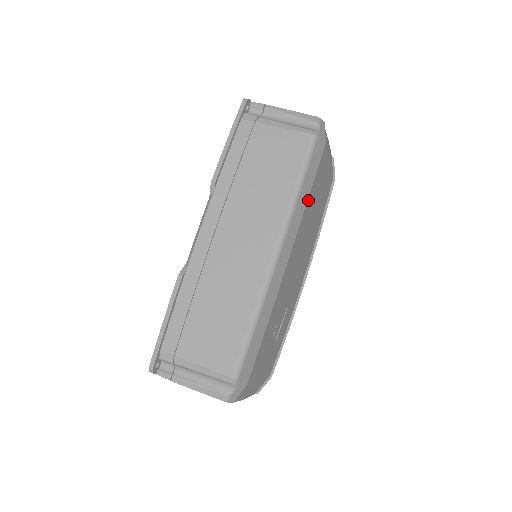
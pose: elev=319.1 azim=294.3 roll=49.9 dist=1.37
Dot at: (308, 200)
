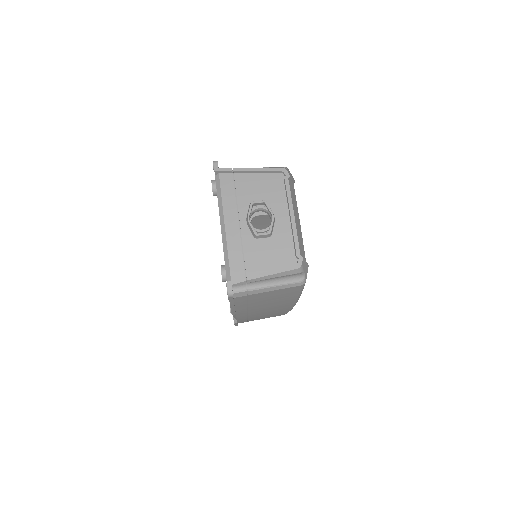
Dot at: occluded
